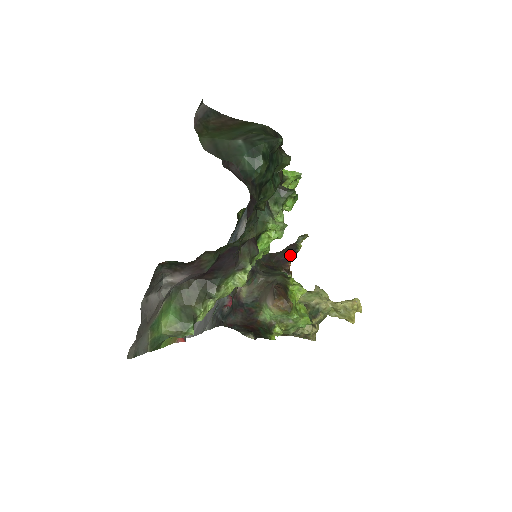
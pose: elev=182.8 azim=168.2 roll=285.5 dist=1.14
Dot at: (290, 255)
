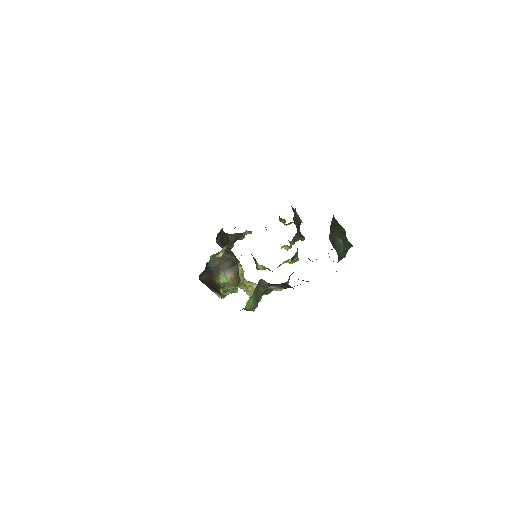
Dot at: (236, 240)
